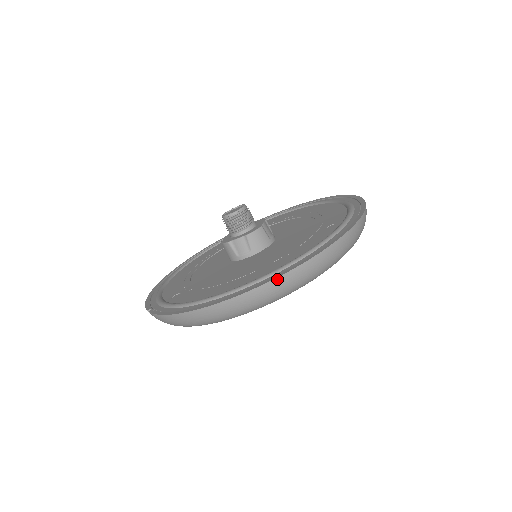
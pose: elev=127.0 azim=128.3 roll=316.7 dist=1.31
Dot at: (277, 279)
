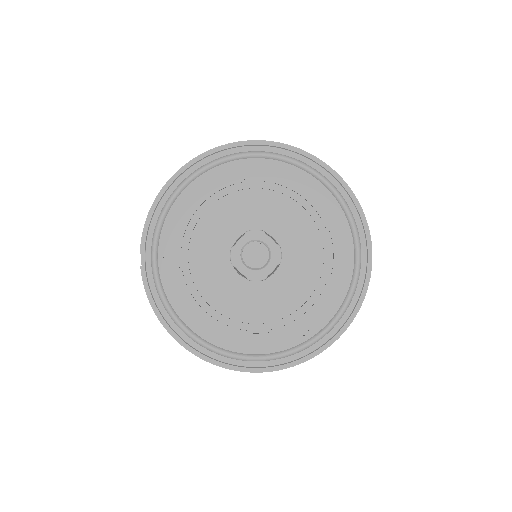
Dot at: (222, 367)
